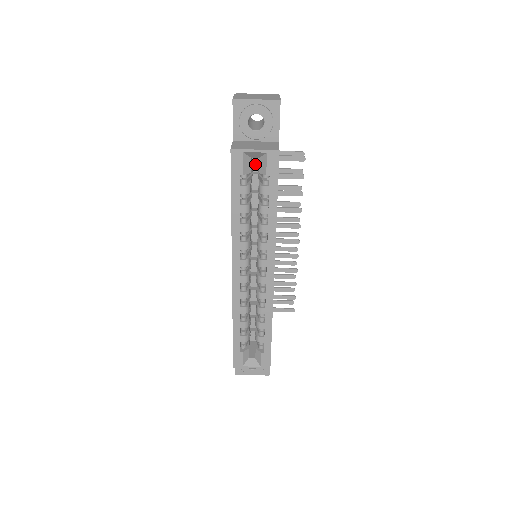
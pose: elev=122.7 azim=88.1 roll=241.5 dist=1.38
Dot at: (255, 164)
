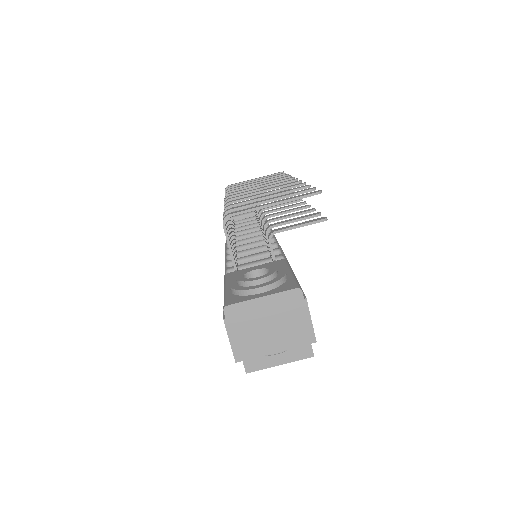
Dot at: occluded
